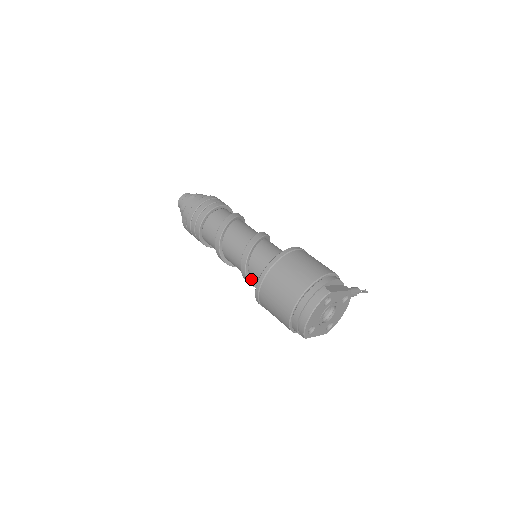
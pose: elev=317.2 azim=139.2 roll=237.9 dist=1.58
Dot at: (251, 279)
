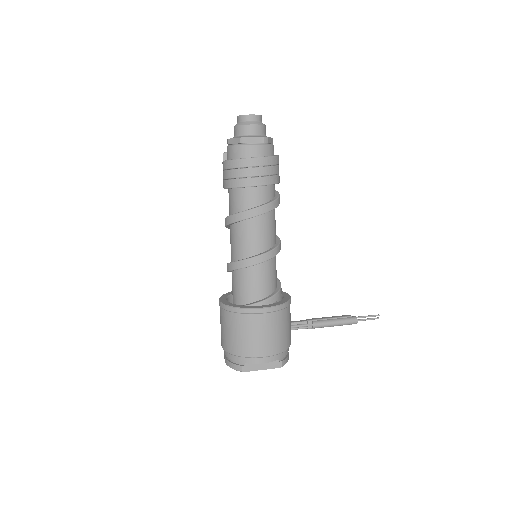
Dot at: occluded
